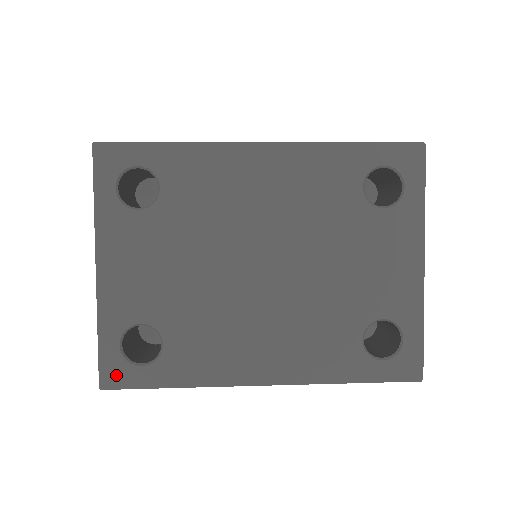
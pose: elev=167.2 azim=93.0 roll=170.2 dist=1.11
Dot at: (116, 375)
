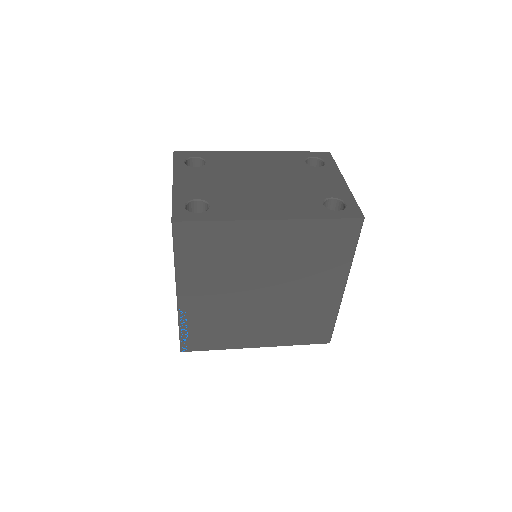
Dot at: (182, 216)
